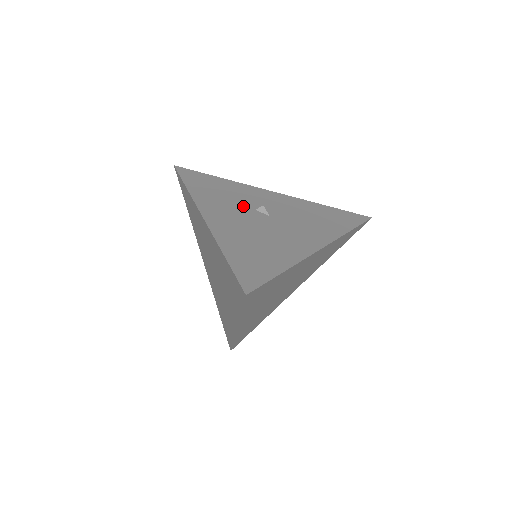
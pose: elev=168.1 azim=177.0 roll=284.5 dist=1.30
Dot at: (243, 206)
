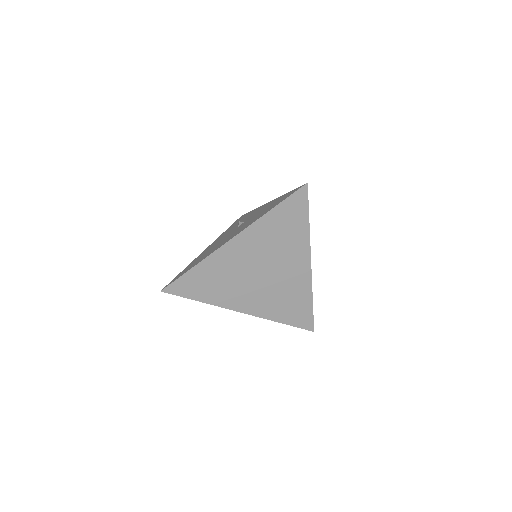
Dot at: (235, 227)
